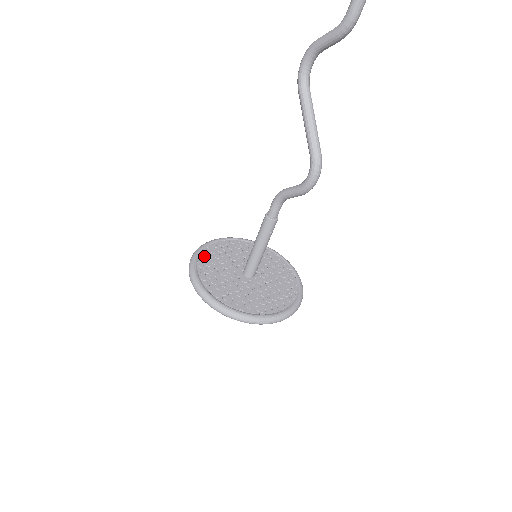
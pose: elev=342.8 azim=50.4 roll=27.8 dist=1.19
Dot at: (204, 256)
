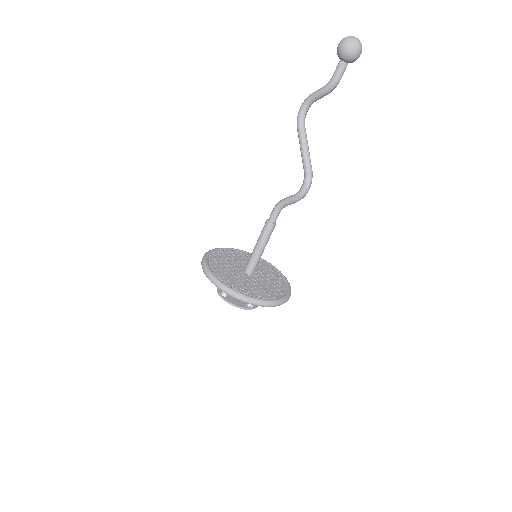
Dot at: (213, 256)
